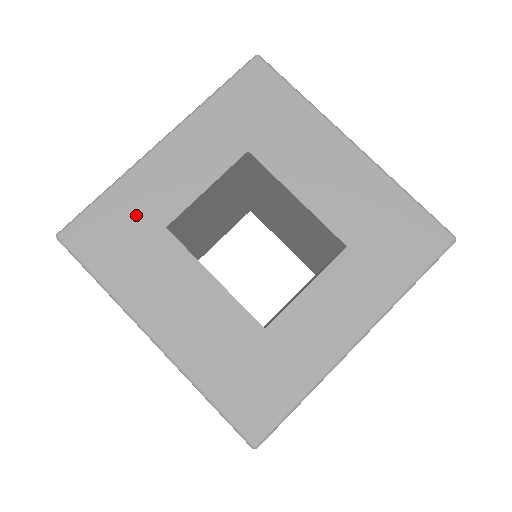
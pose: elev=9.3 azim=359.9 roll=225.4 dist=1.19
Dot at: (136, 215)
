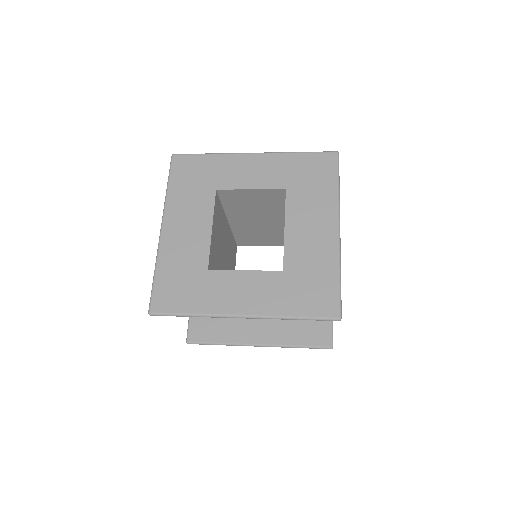
Dot at: (210, 174)
